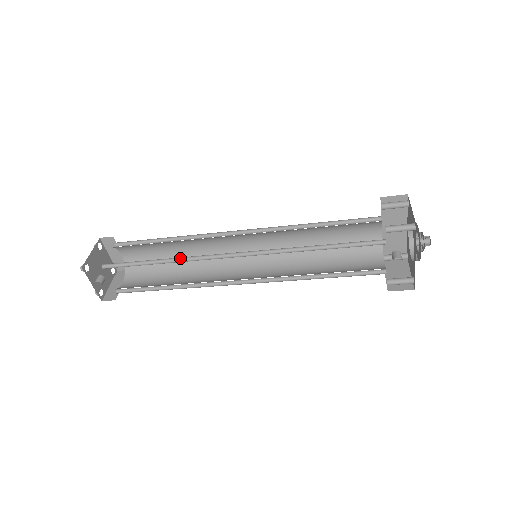
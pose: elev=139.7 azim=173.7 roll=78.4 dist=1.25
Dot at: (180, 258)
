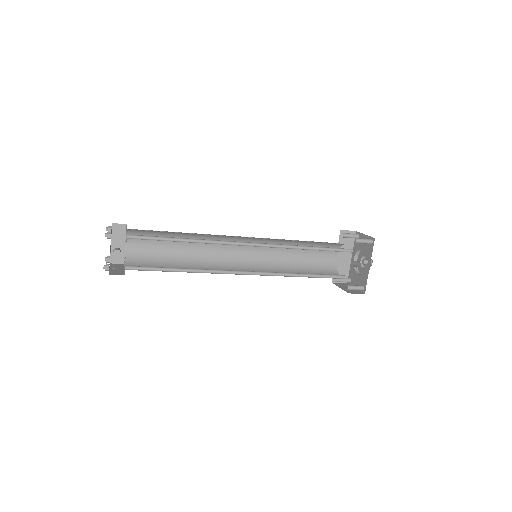
Dot at: (203, 241)
